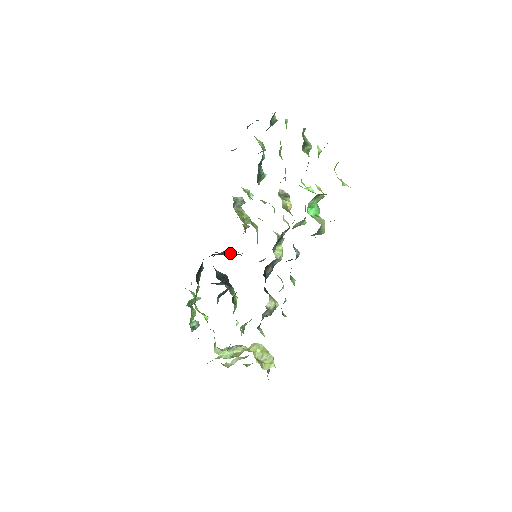
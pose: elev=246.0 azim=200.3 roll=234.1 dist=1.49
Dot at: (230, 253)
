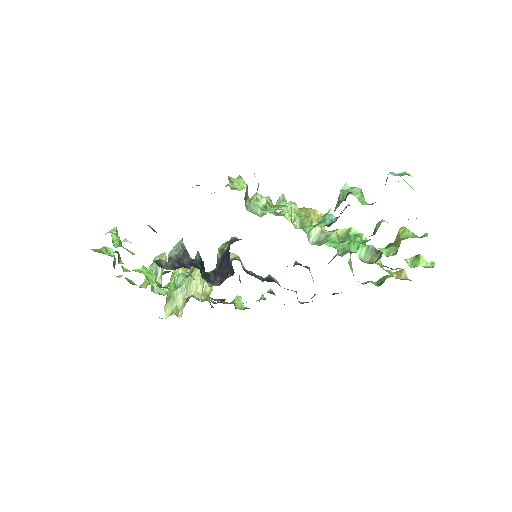
Dot at: occluded
